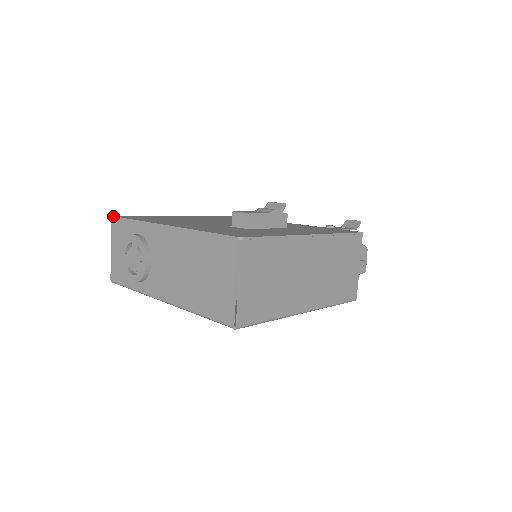
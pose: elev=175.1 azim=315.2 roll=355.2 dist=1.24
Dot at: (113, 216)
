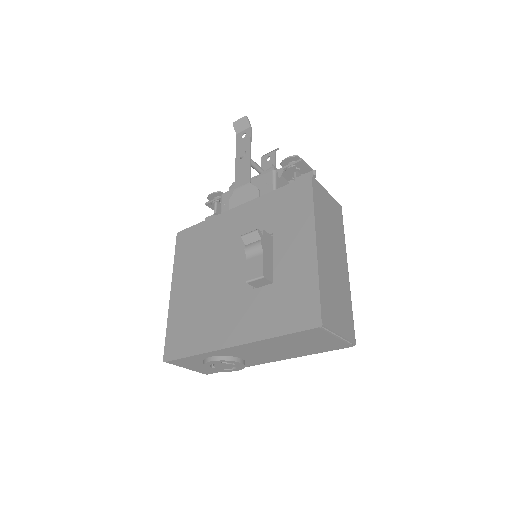
Dot at: (168, 362)
